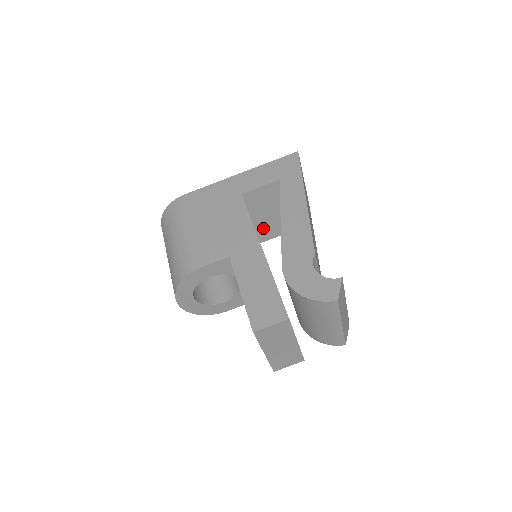
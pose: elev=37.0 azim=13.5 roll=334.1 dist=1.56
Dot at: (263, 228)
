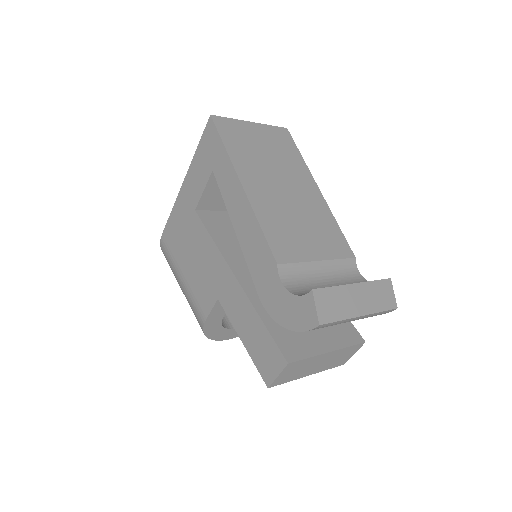
Dot at: occluded
